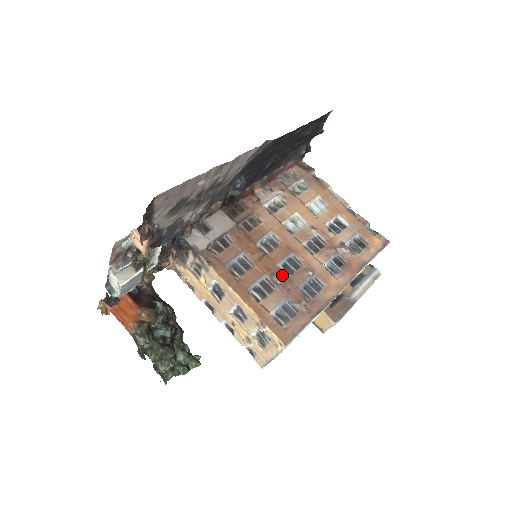
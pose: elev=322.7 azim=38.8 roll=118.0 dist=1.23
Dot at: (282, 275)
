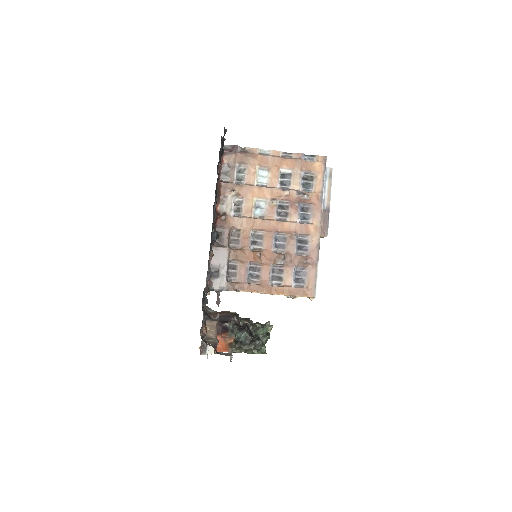
Dot at: (281, 257)
